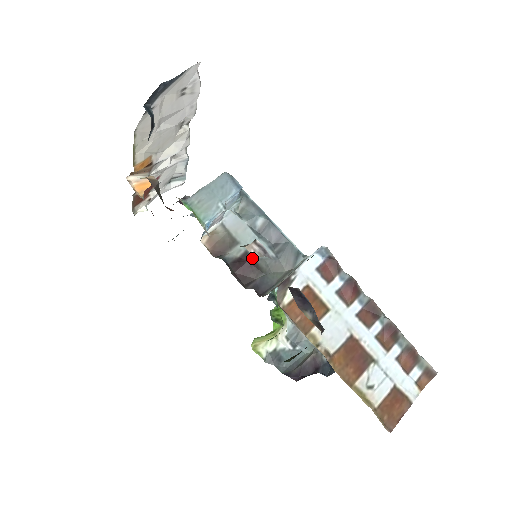
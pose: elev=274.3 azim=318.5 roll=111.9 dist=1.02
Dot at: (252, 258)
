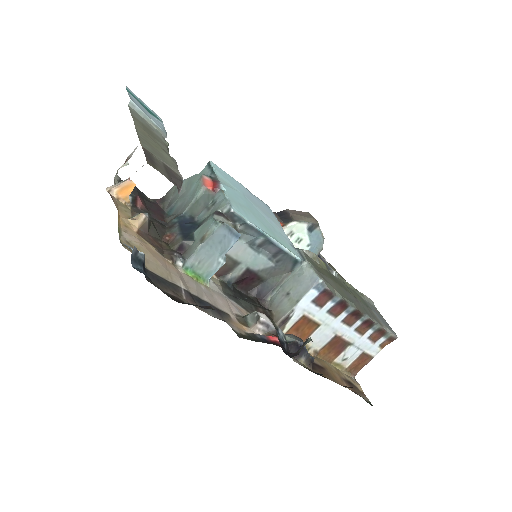
Dot at: (253, 272)
